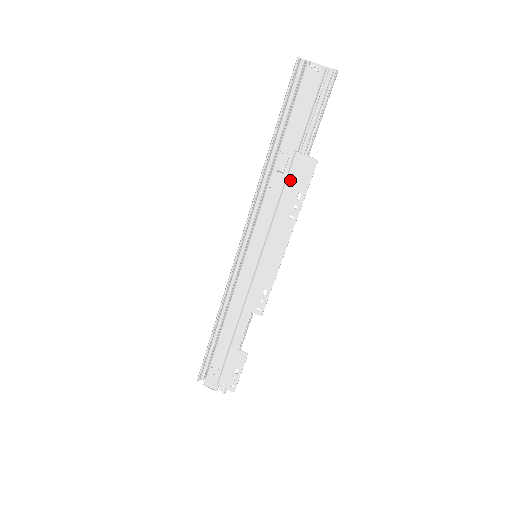
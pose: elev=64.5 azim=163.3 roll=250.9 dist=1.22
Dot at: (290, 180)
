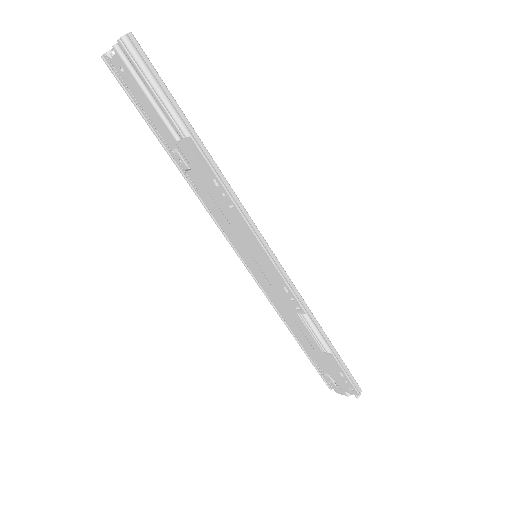
Dot at: (197, 172)
